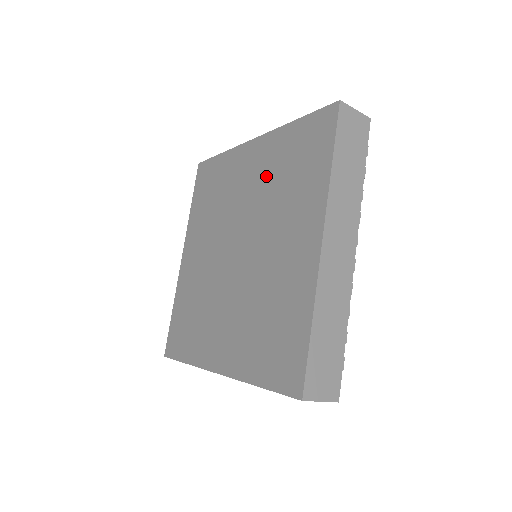
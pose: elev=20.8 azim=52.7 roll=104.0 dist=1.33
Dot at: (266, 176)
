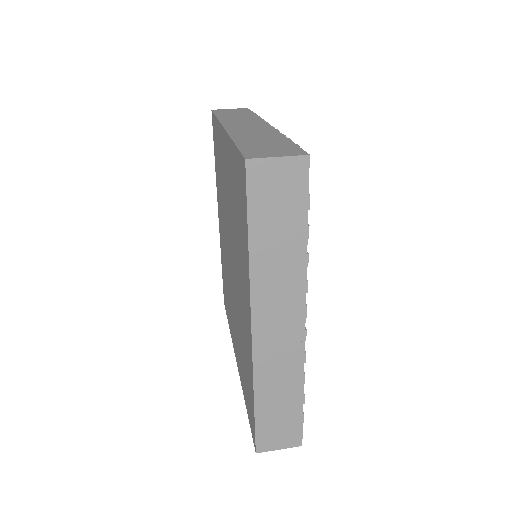
Dot at: (230, 195)
